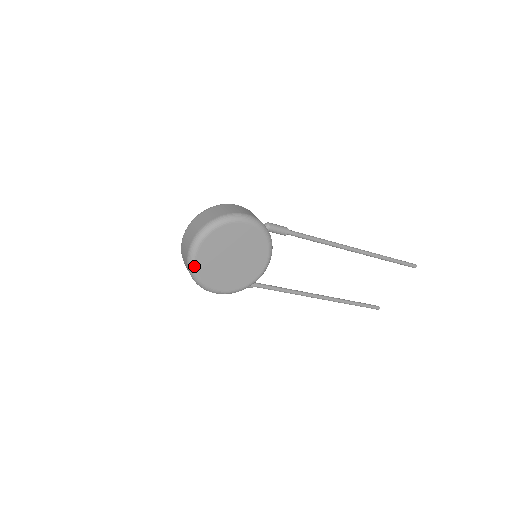
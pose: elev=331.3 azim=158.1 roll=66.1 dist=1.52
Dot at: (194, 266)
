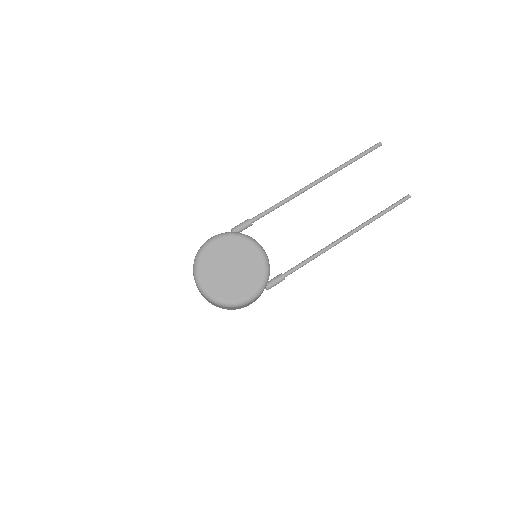
Dot at: (213, 297)
